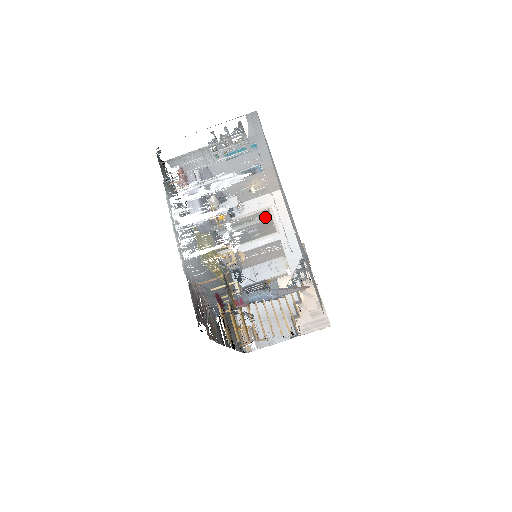
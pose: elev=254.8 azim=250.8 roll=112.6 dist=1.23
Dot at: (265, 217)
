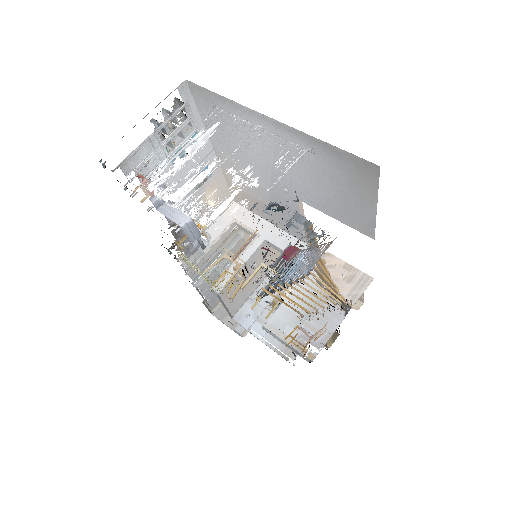
Dot at: (232, 243)
